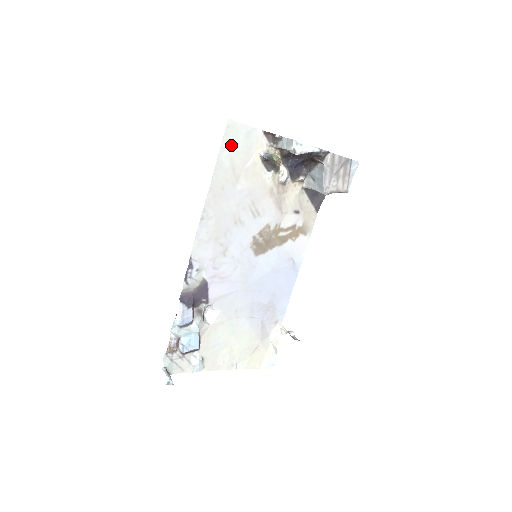
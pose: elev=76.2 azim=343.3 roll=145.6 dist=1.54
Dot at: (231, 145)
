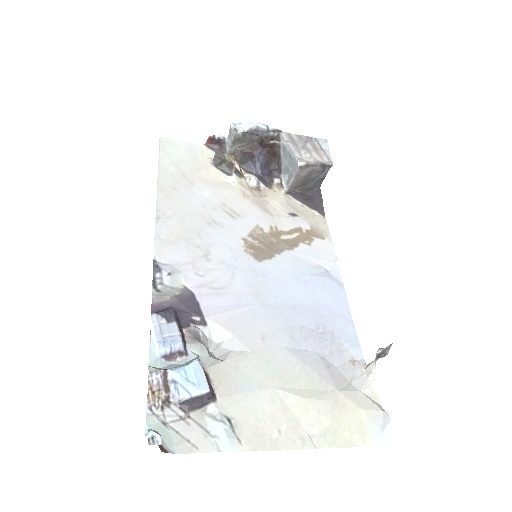
Dot at: (171, 156)
